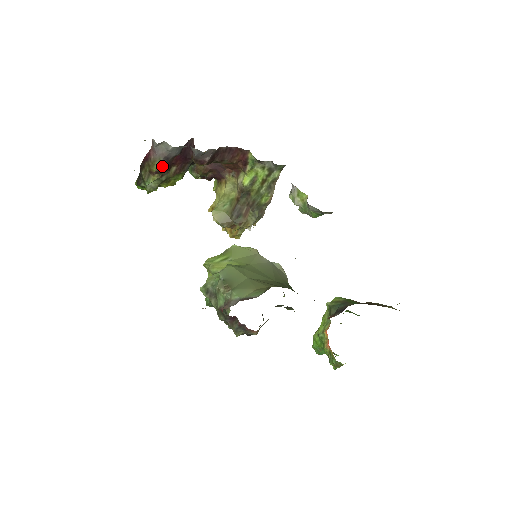
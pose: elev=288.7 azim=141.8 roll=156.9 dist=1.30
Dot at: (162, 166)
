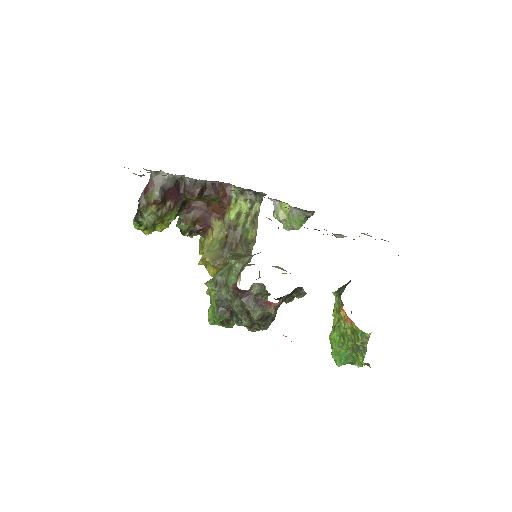
Dot at: (159, 195)
